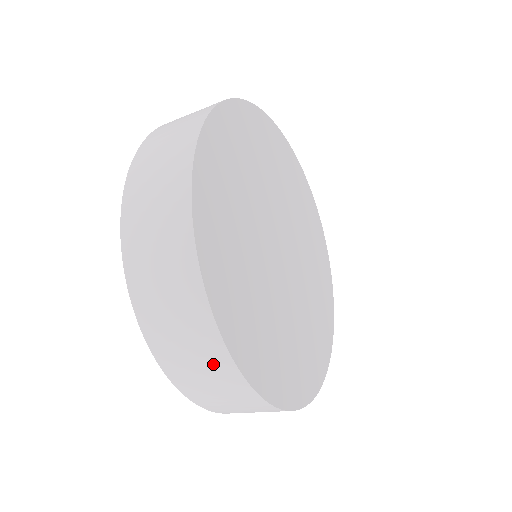
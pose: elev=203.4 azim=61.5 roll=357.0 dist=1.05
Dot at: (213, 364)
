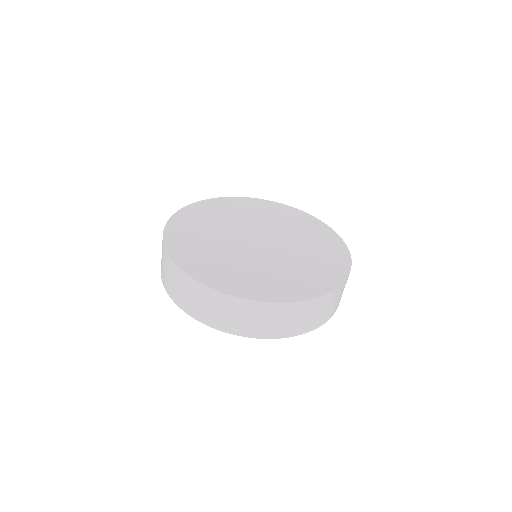
Dot at: (225, 305)
